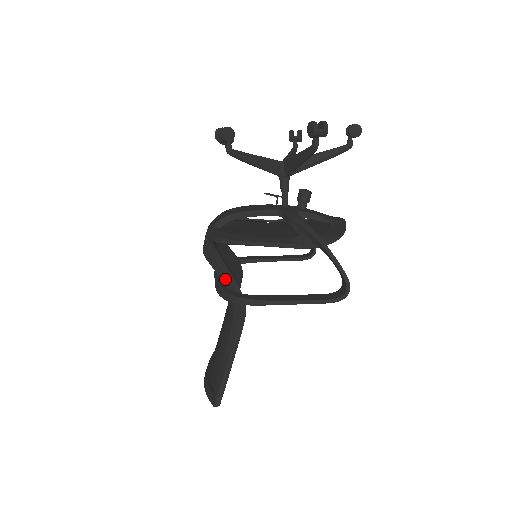
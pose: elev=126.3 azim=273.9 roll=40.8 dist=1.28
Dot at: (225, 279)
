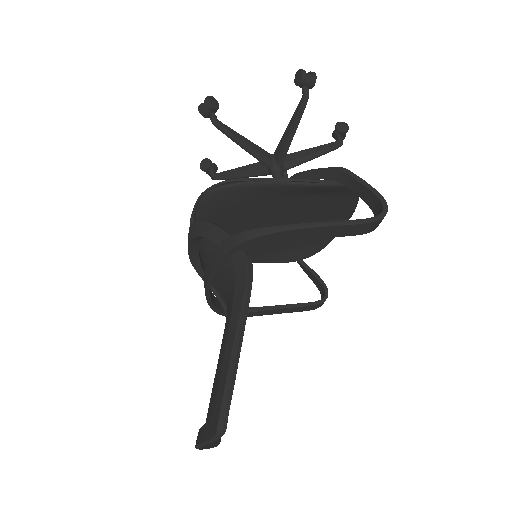
Dot at: (220, 236)
